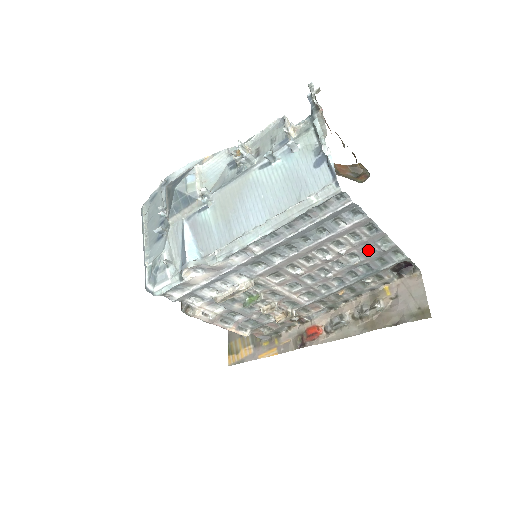
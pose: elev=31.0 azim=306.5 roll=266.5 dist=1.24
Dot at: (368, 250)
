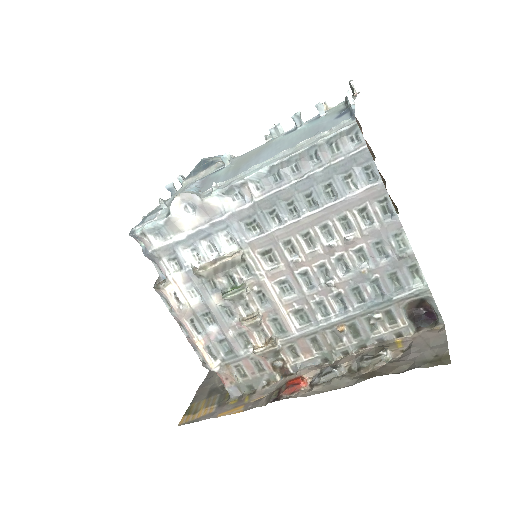
Dot at: (380, 254)
